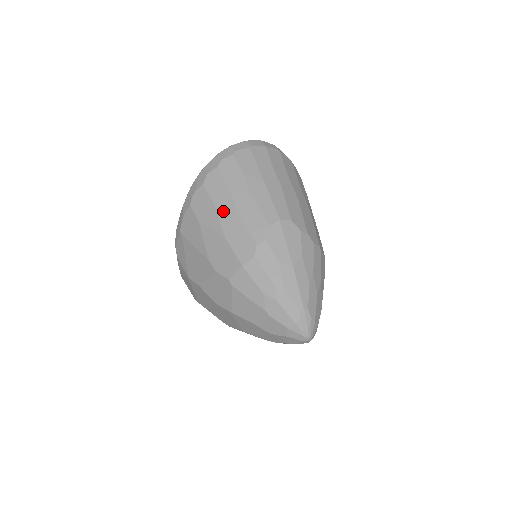
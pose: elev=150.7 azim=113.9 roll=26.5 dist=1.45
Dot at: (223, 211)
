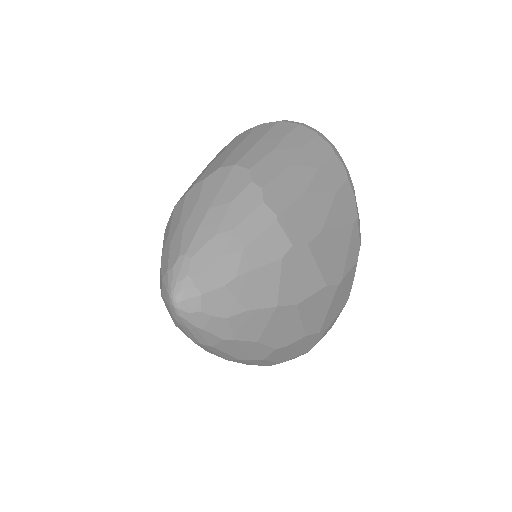
Dot at: (207, 166)
